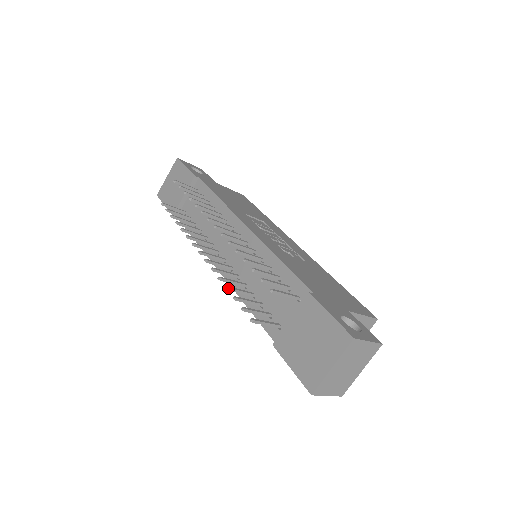
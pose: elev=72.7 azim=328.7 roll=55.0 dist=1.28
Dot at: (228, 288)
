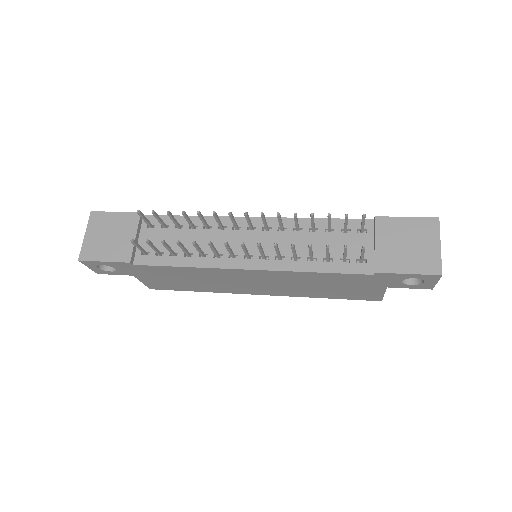
Dot at: (311, 245)
